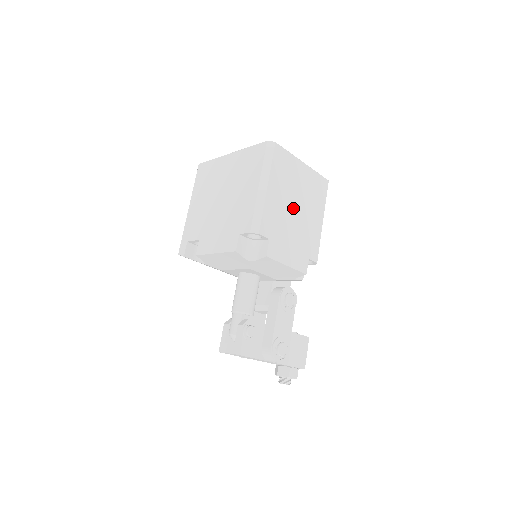
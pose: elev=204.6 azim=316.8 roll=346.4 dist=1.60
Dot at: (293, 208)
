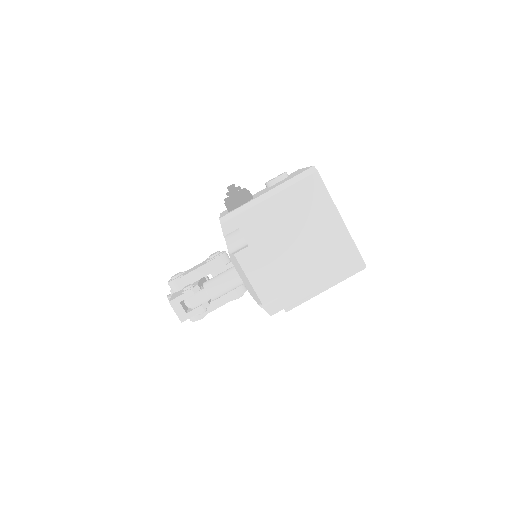
Dot at: occluded
